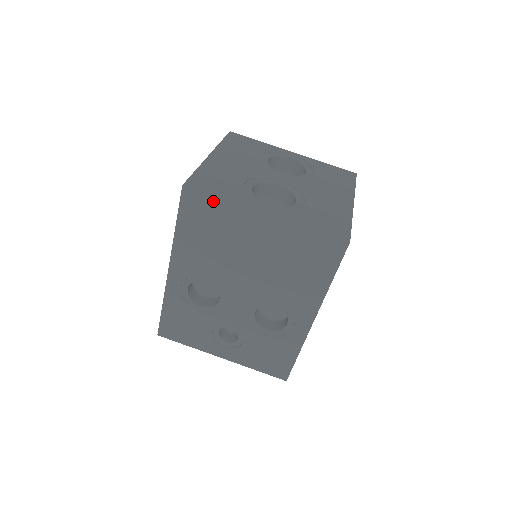
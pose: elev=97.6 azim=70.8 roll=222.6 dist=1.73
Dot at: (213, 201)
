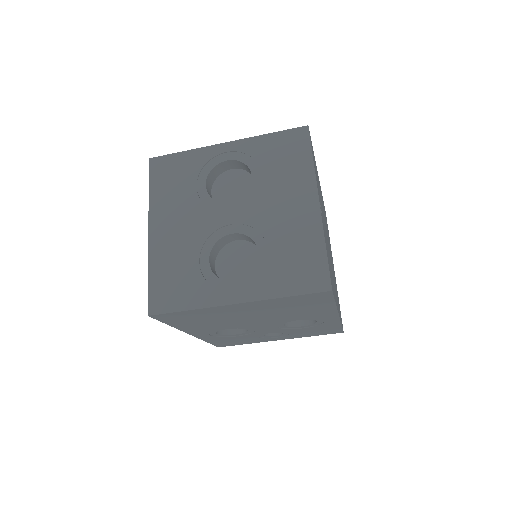
Dot at: (183, 313)
